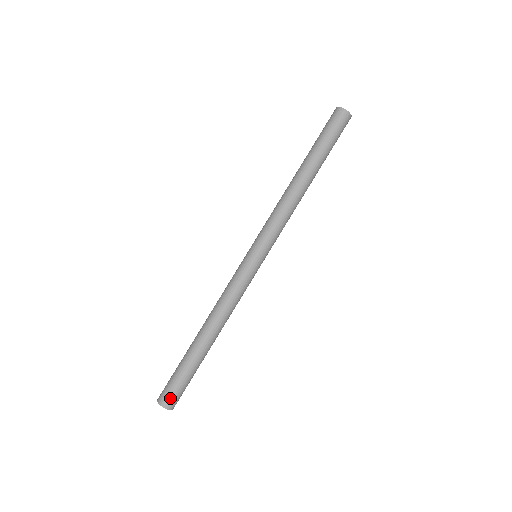
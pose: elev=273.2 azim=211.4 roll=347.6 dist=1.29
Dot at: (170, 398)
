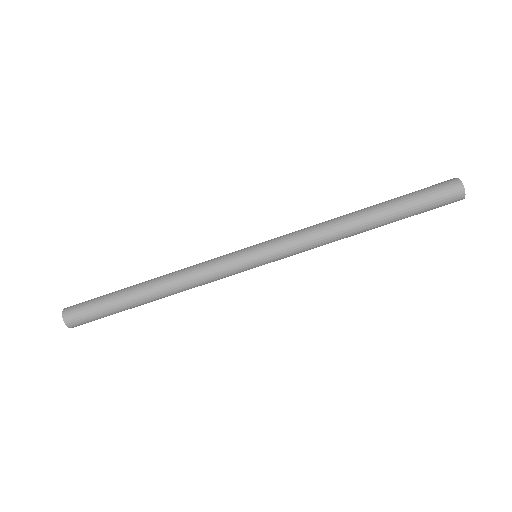
Dot at: (78, 322)
